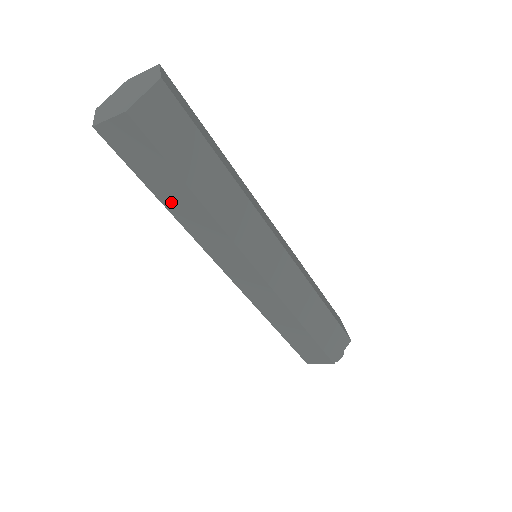
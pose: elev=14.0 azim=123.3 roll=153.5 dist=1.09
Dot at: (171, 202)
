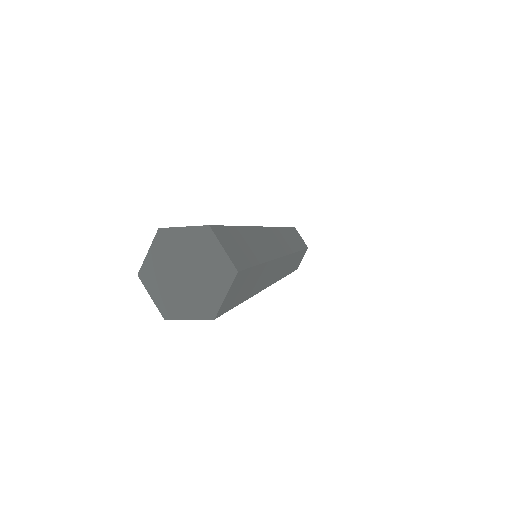
Dot at: occluded
